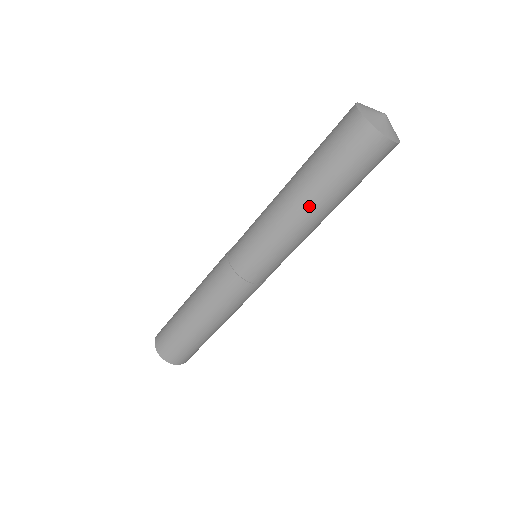
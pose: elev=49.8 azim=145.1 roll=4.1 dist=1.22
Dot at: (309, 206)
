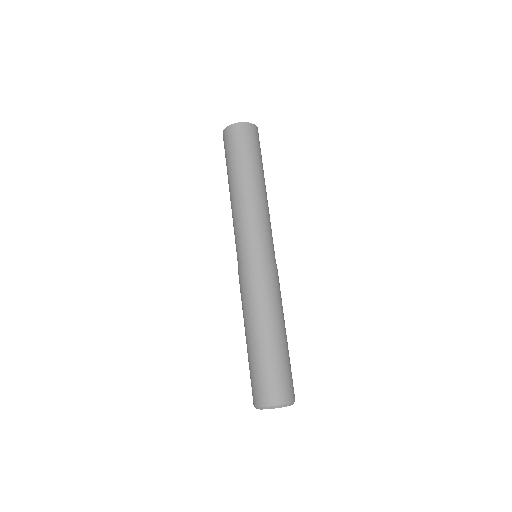
Dot at: (257, 183)
